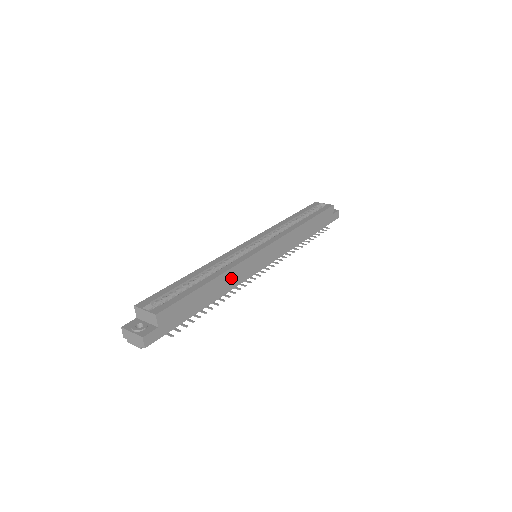
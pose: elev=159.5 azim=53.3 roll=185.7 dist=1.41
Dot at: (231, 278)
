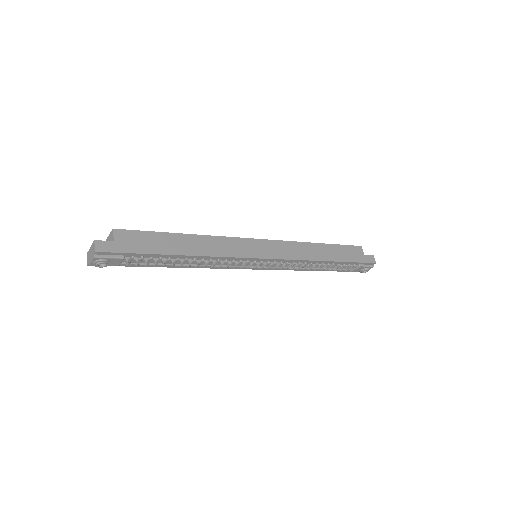
Dot at: (213, 245)
